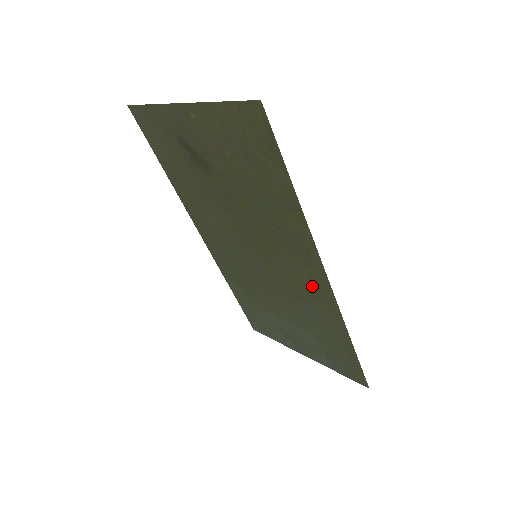
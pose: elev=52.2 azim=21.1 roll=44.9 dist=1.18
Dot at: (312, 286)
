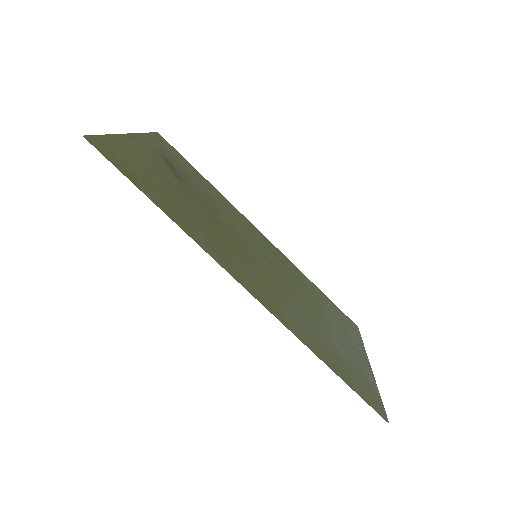
Dot at: (264, 293)
